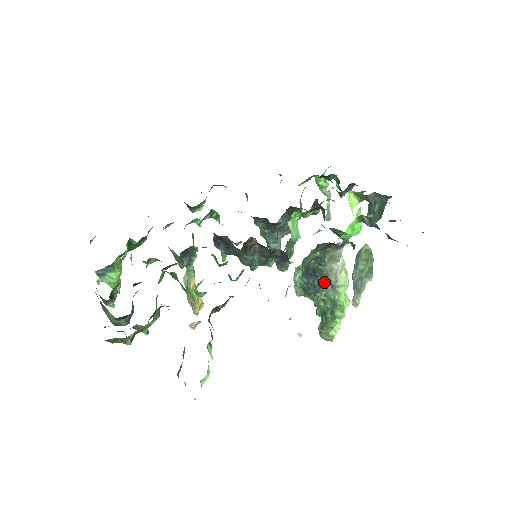
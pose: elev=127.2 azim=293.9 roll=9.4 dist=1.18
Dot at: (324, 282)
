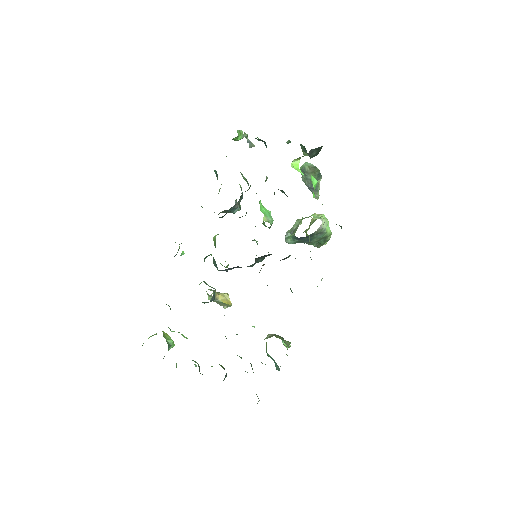
Dot at: occluded
